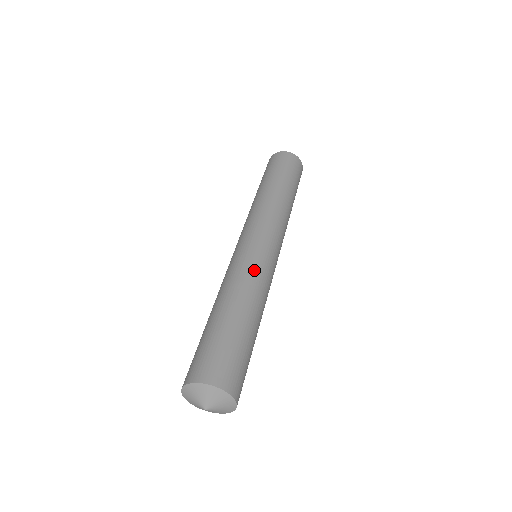
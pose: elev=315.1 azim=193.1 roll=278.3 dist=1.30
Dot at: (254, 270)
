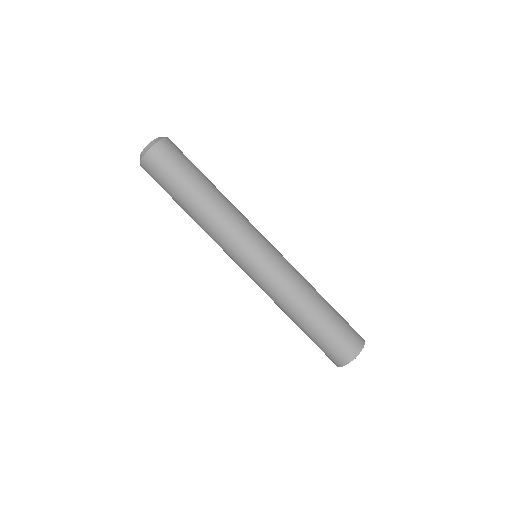
Dot at: (272, 290)
